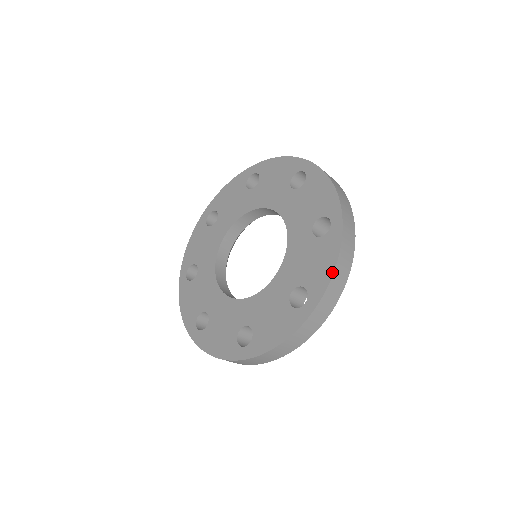
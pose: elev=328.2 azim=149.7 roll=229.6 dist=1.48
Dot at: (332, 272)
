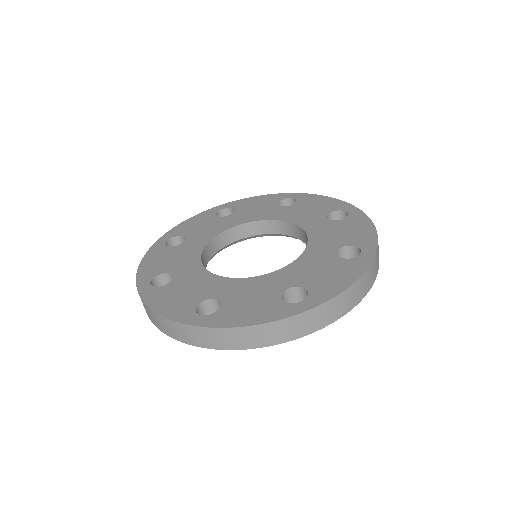
Dot at: (241, 325)
